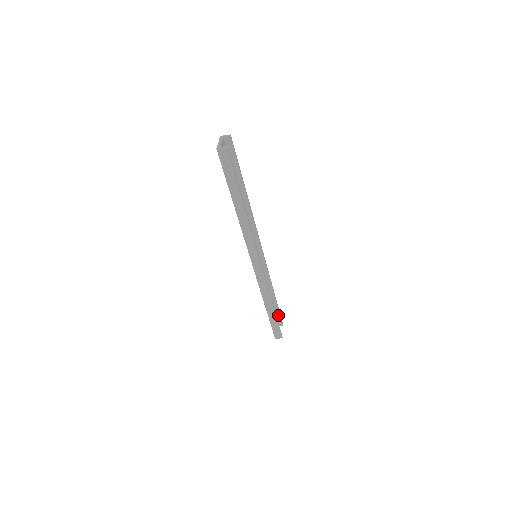
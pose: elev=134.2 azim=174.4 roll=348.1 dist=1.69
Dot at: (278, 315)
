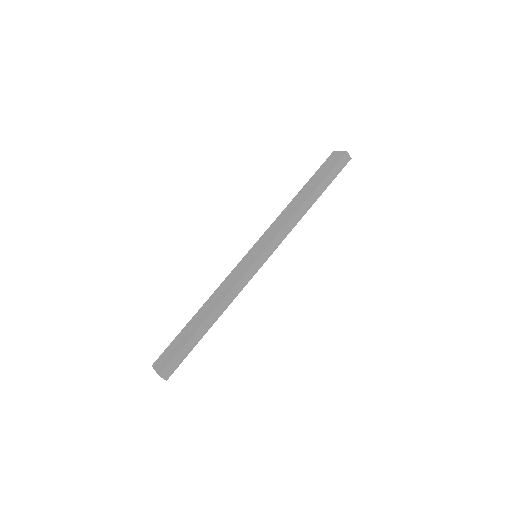
Dot at: occluded
